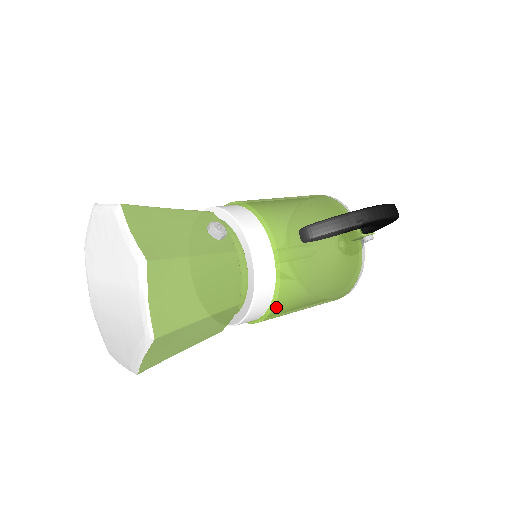
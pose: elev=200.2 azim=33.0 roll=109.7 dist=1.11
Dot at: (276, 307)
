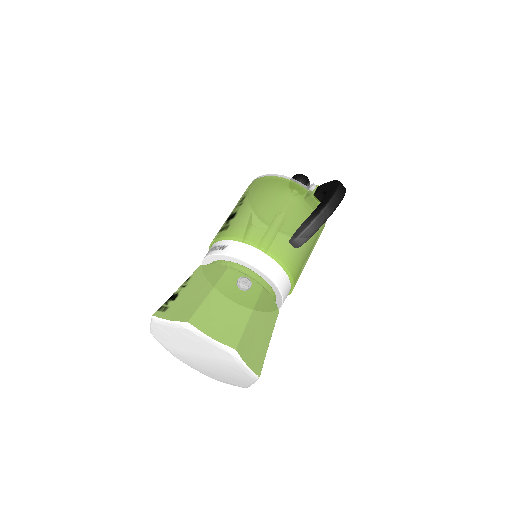
Dot at: occluded
